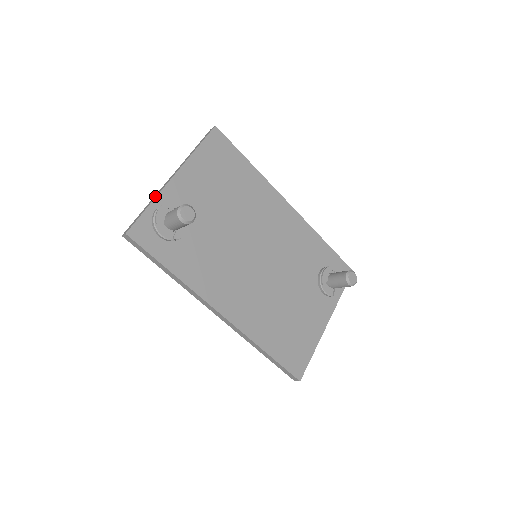
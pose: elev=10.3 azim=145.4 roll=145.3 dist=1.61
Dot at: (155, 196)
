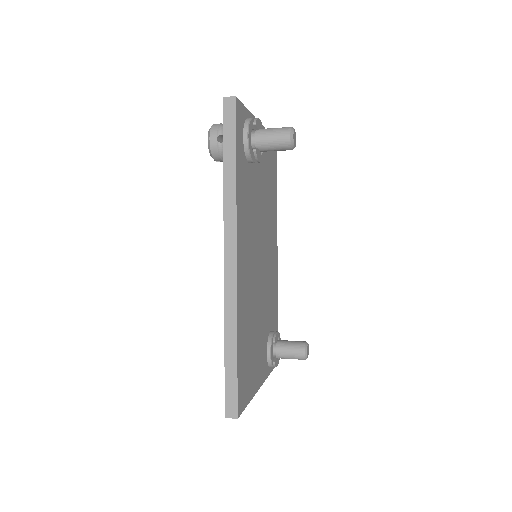
Dot at: occluded
